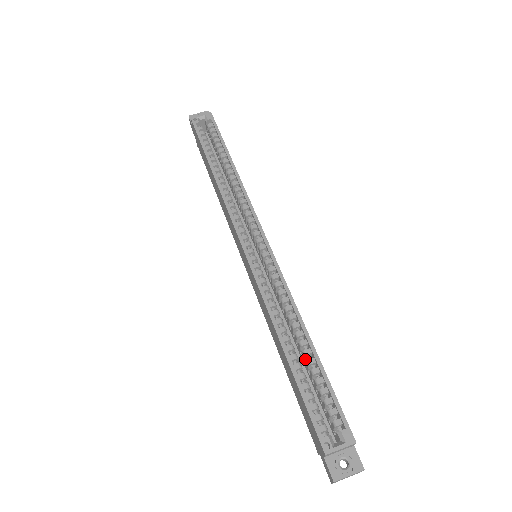
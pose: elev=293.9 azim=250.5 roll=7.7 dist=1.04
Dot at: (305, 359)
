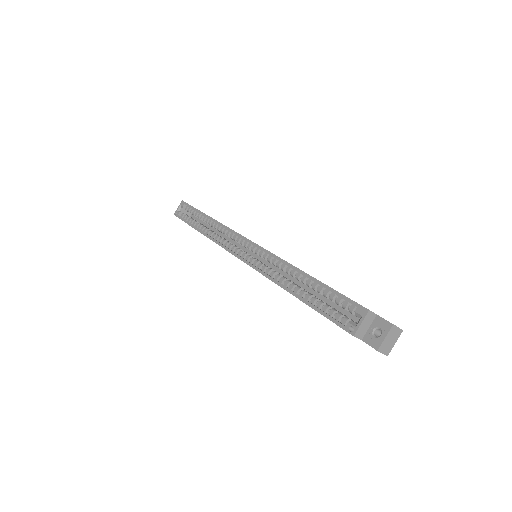
Dot at: occluded
